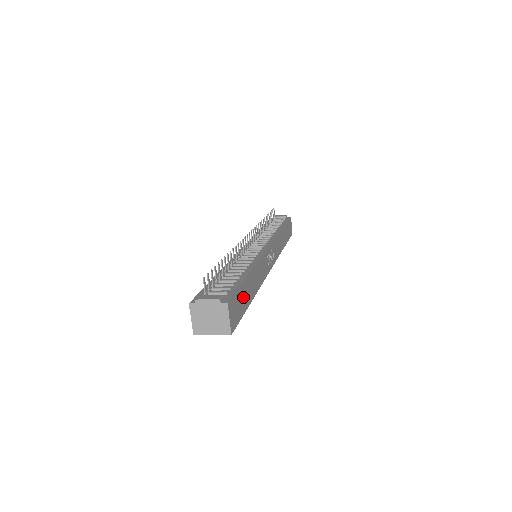
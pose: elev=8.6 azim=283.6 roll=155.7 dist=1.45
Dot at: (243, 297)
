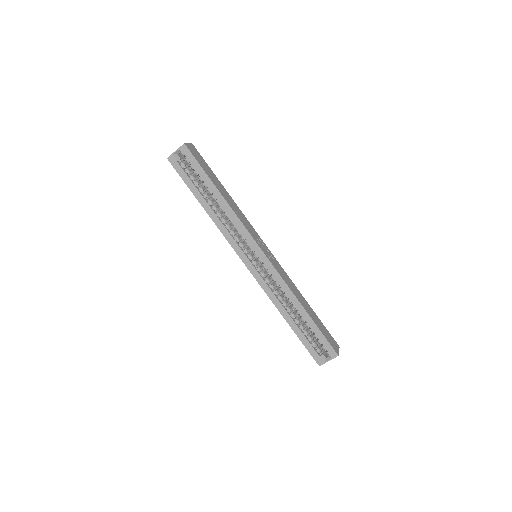
Dot at: (209, 171)
